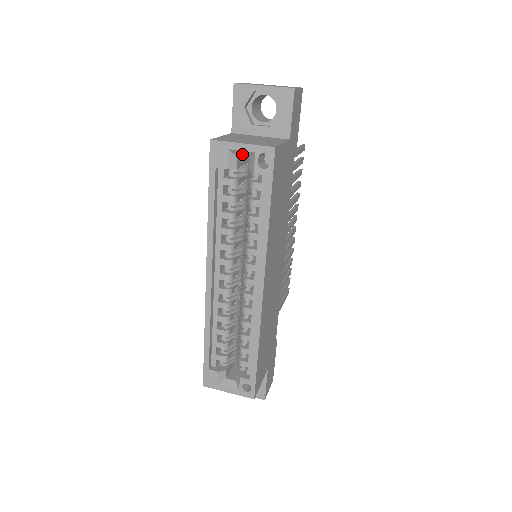
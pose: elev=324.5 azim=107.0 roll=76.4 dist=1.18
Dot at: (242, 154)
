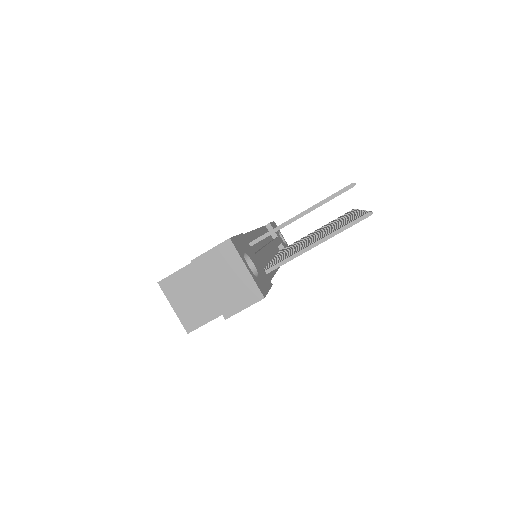
Dot at: occluded
